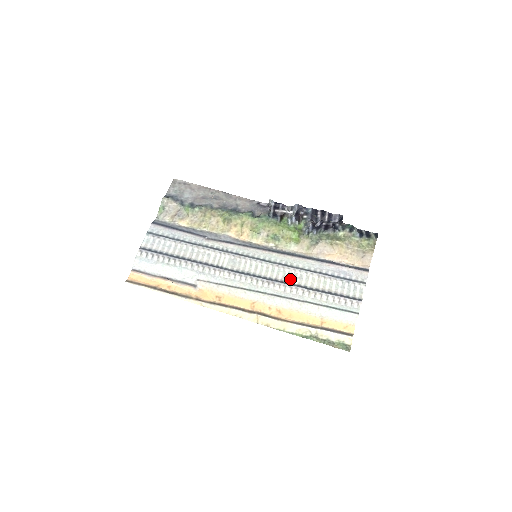
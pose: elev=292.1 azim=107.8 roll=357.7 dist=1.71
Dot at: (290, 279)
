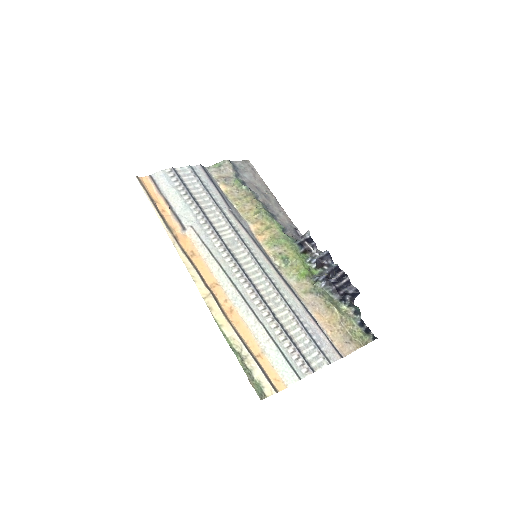
Dot at: (267, 296)
